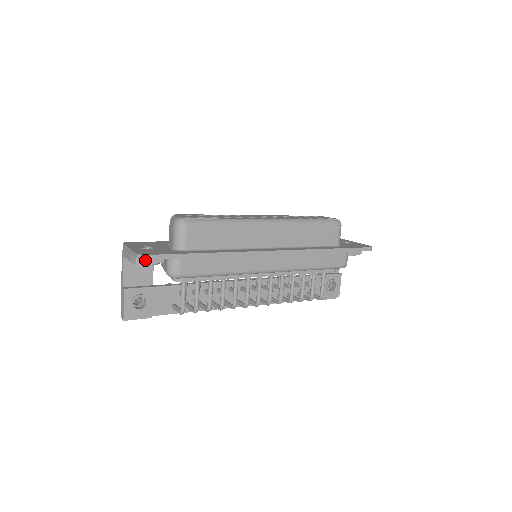
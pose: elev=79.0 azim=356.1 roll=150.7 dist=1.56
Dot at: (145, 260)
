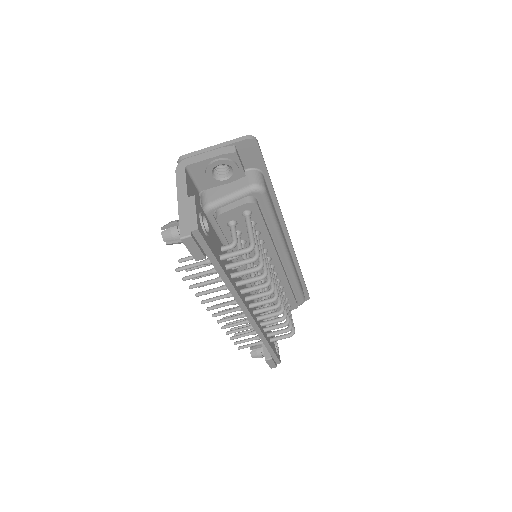
Dot at: (238, 157)
